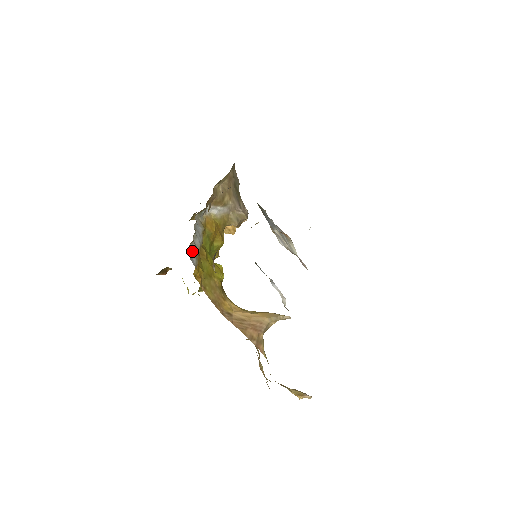
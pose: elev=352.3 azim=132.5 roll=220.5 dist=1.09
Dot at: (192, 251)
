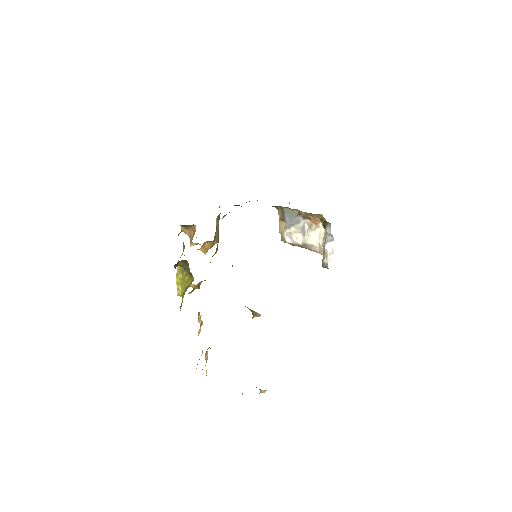
Dot at: occluded
